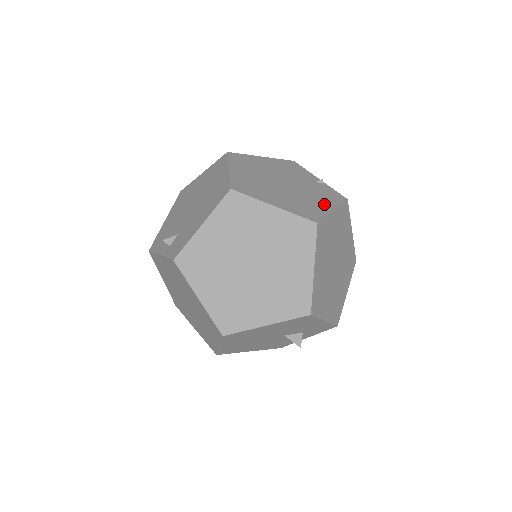
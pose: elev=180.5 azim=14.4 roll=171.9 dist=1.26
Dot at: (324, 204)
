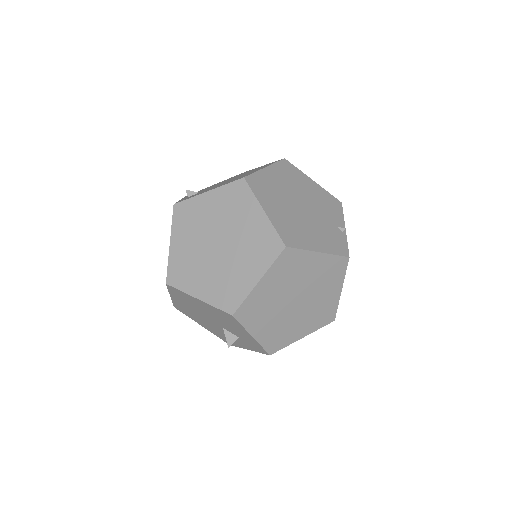
Dot at: (317, 243)
